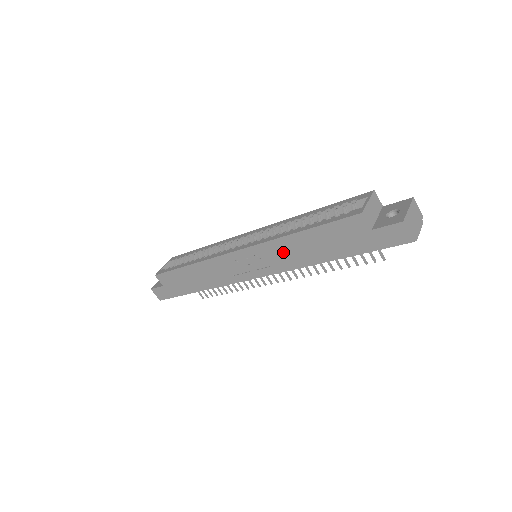
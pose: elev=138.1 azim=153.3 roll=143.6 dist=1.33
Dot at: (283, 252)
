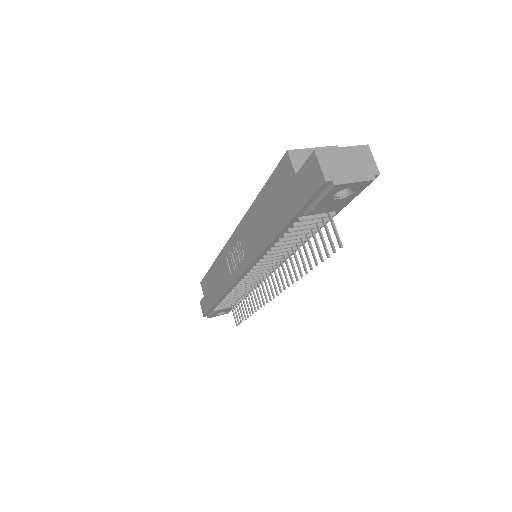
Dot at: (251, 231)
